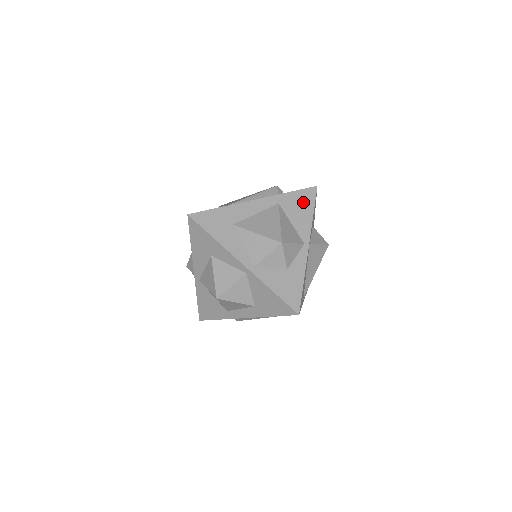
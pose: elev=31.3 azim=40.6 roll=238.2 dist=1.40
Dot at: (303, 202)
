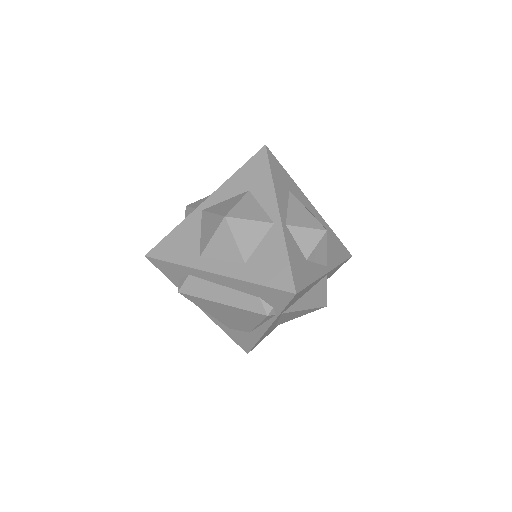
Dot at: (339, 249)
